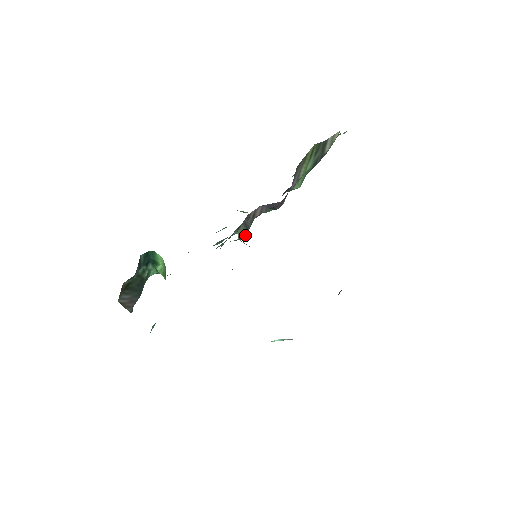
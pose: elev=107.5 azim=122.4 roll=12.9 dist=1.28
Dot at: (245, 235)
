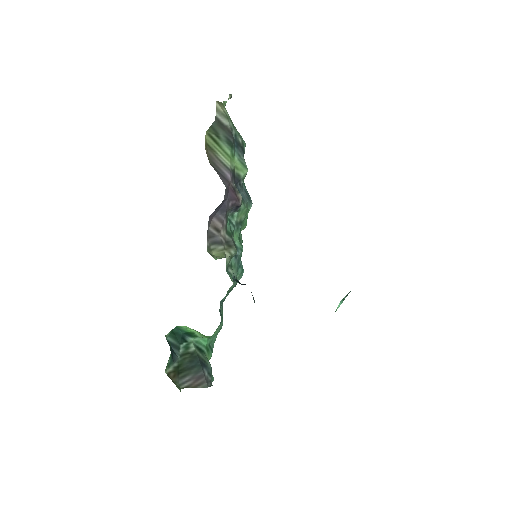
Dot at: (232, 249)
